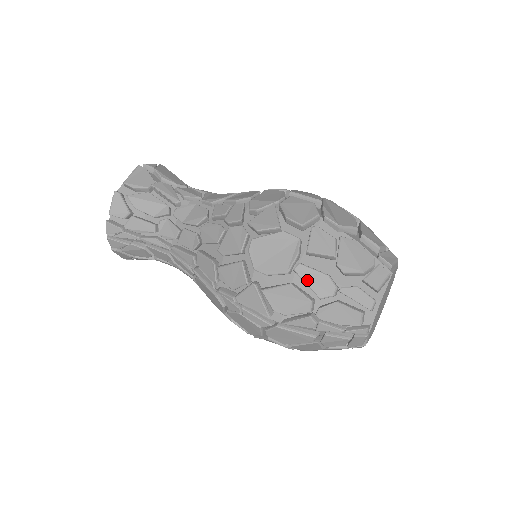
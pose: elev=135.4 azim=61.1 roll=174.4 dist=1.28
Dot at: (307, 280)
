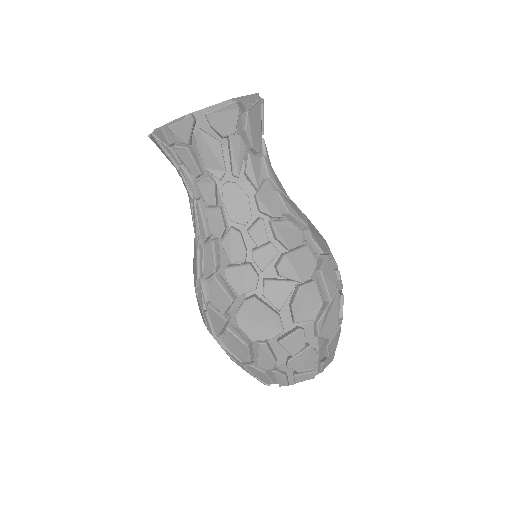
Dot at: (260, 354)
